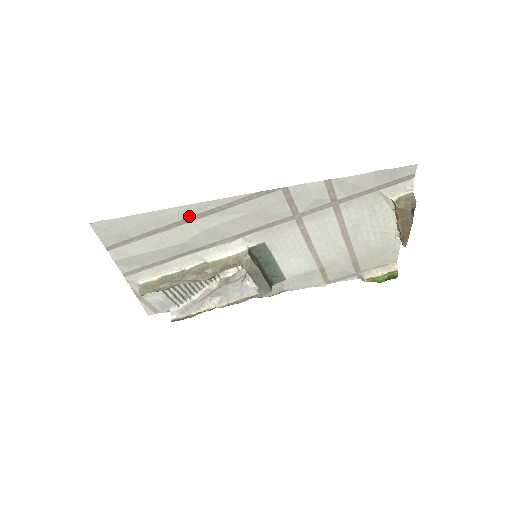
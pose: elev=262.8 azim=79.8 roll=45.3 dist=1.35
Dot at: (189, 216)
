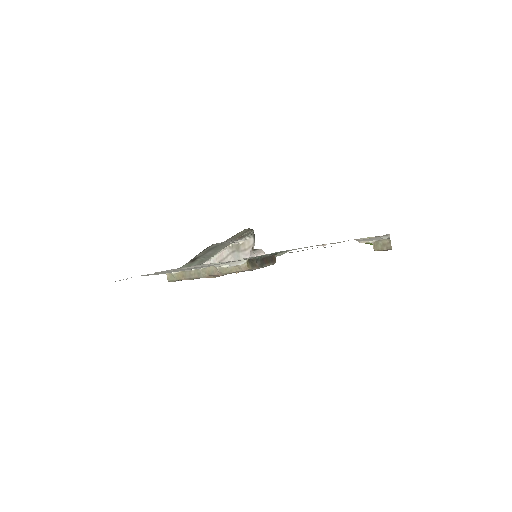
Dot at: occluded
